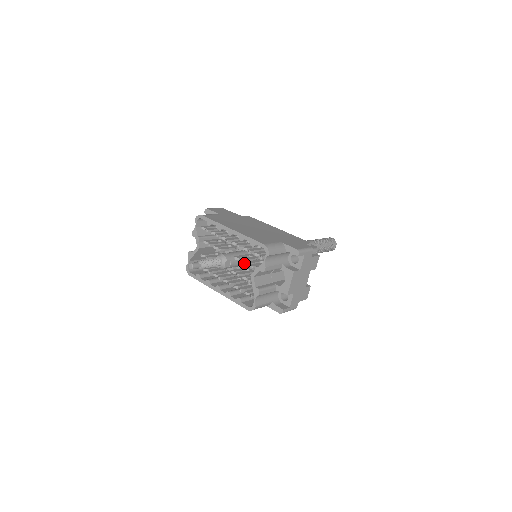
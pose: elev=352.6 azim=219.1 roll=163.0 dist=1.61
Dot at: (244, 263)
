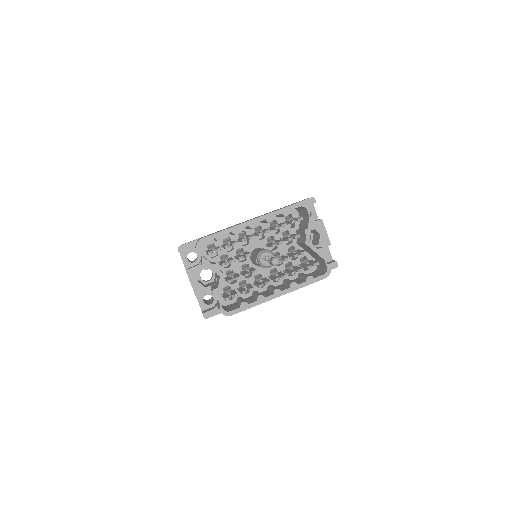
Dot at: occluded
